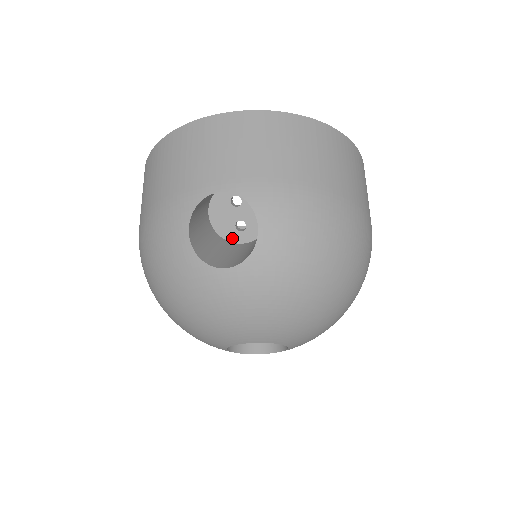
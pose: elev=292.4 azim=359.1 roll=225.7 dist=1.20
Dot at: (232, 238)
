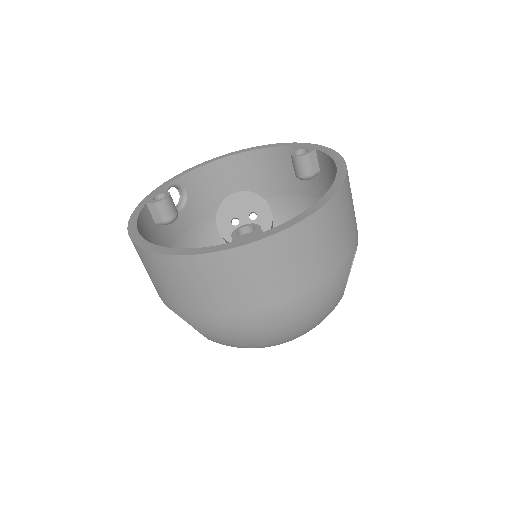
Dot at: occluded
